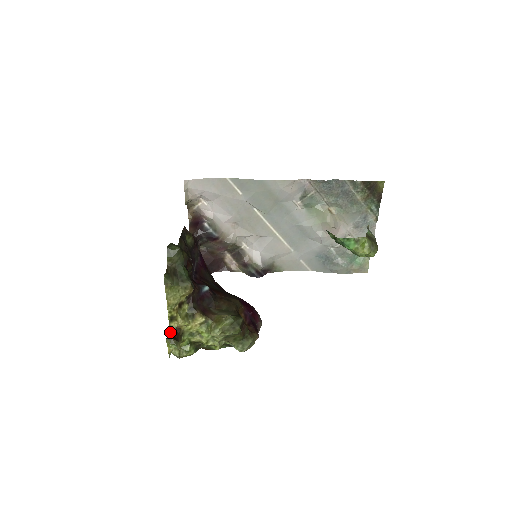
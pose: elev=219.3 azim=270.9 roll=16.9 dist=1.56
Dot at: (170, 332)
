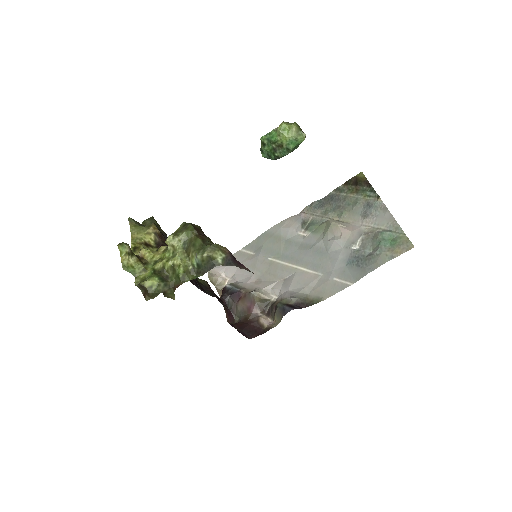
Dot at: occluded
